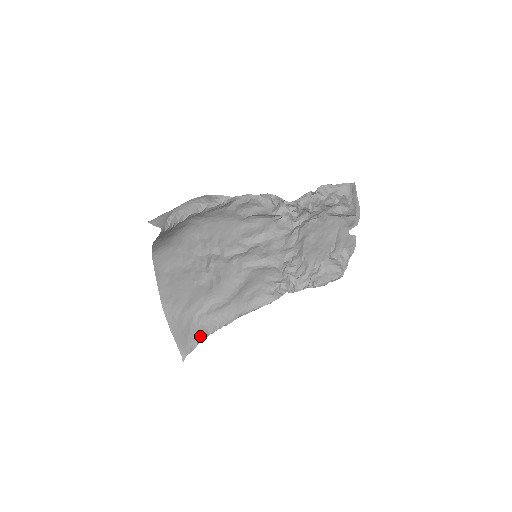
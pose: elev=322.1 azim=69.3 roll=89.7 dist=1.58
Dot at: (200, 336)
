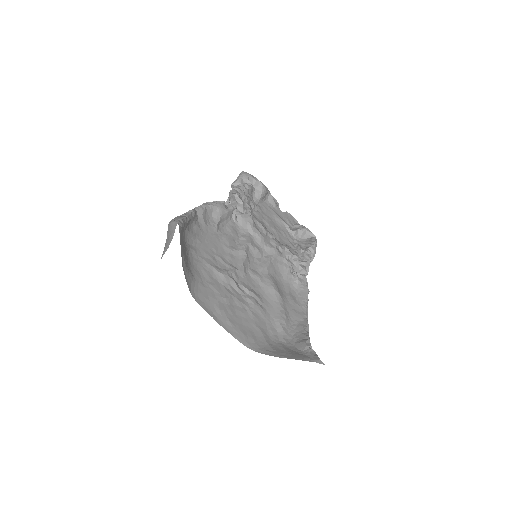
Dot at: (305, 344)
